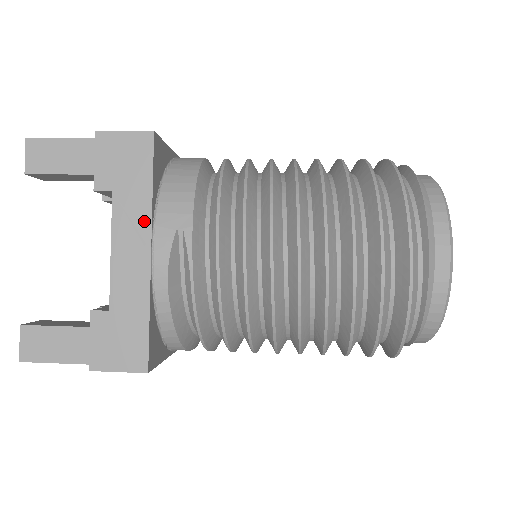
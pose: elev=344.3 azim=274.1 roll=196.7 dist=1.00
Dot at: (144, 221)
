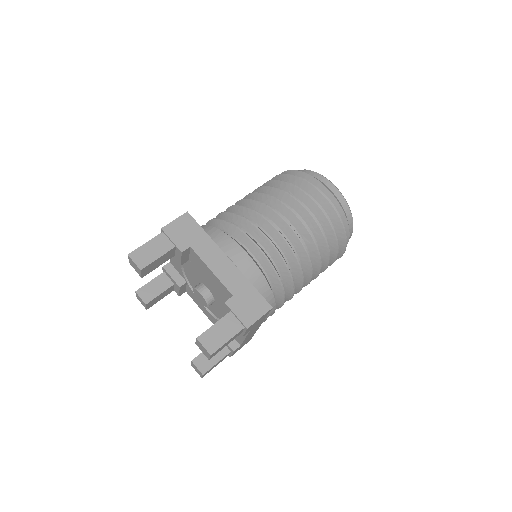
Dot at: (260, 324)
